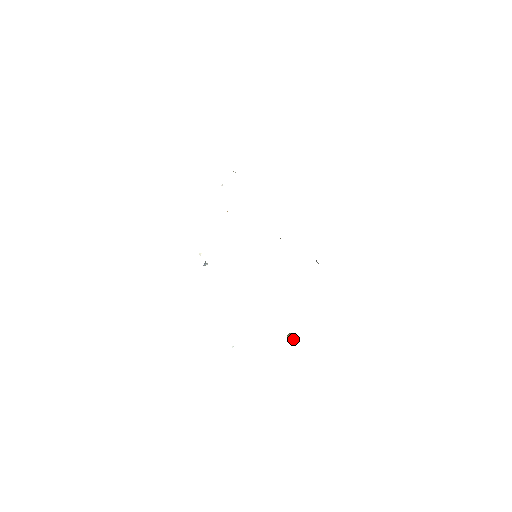
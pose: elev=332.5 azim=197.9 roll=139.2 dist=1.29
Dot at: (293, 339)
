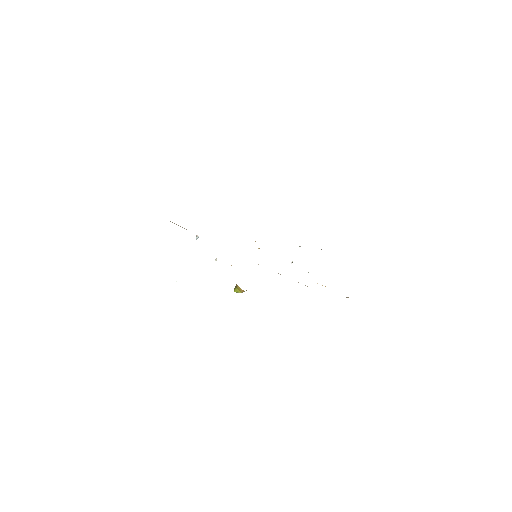
Dot at: (239, 292)
